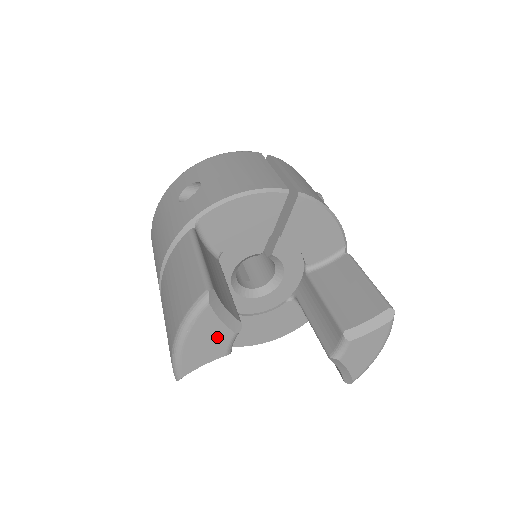
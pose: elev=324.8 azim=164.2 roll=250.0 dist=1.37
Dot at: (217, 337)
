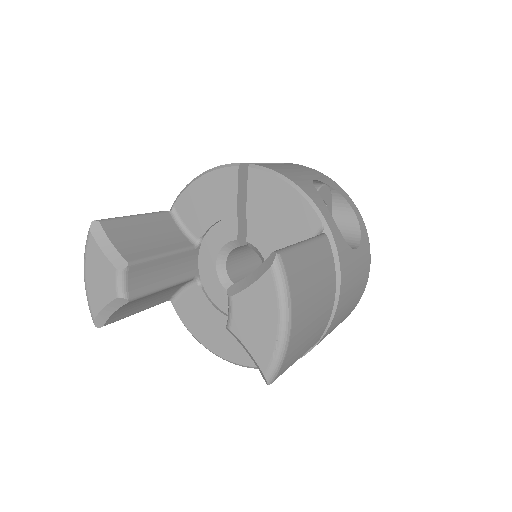
Dot at: (105, 272)
